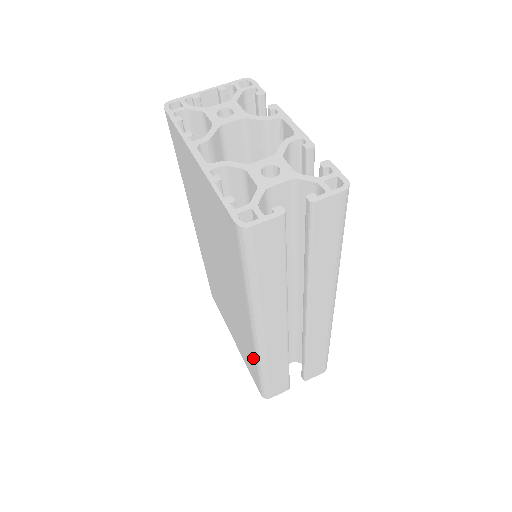
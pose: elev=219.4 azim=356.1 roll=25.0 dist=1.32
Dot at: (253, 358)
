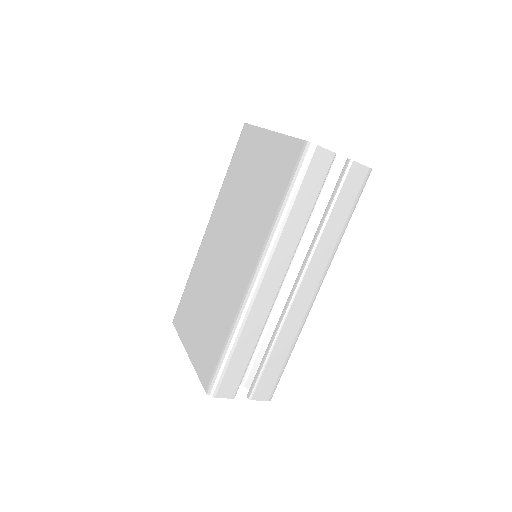
Dot at: (229, 325)
